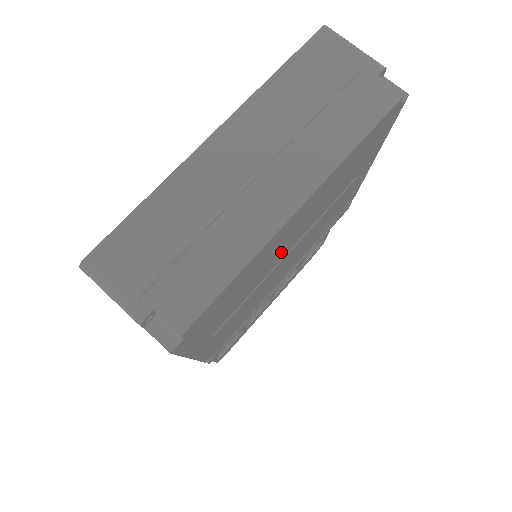
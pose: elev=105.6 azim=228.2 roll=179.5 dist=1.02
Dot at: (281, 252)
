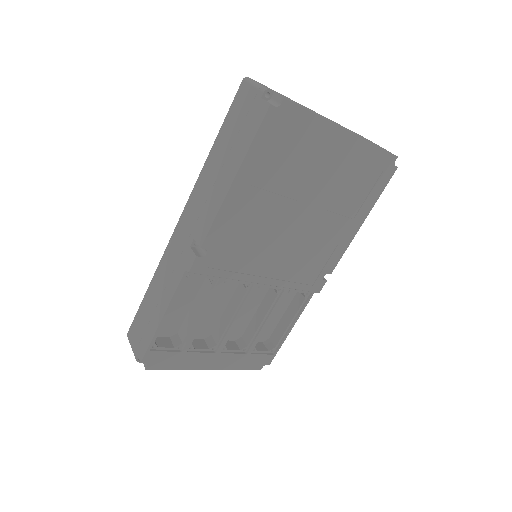
Dot at: (310, 183)
